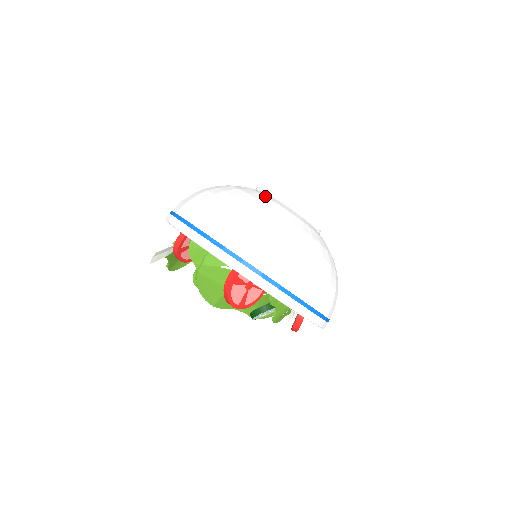
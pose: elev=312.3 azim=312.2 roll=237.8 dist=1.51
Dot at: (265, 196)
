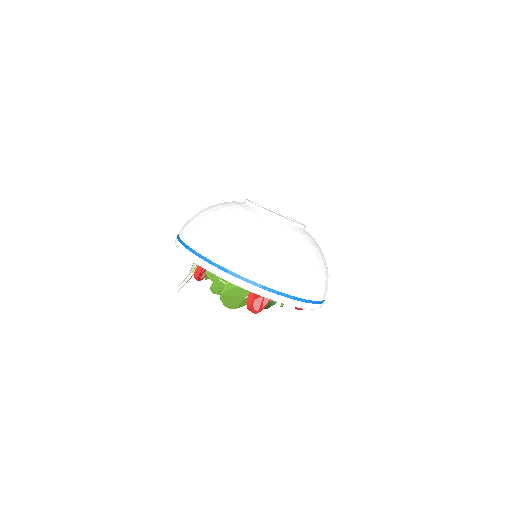
Dot at: (261, 217)
